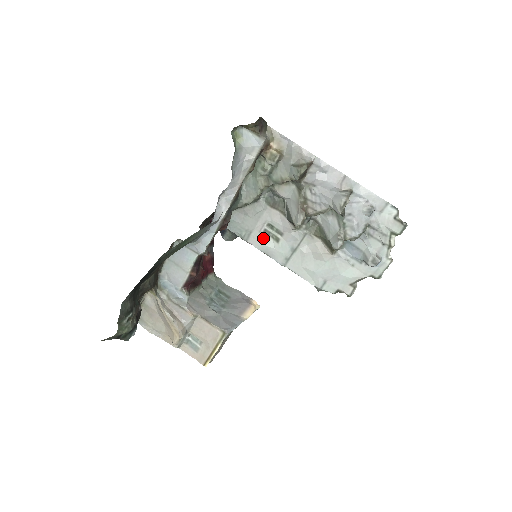
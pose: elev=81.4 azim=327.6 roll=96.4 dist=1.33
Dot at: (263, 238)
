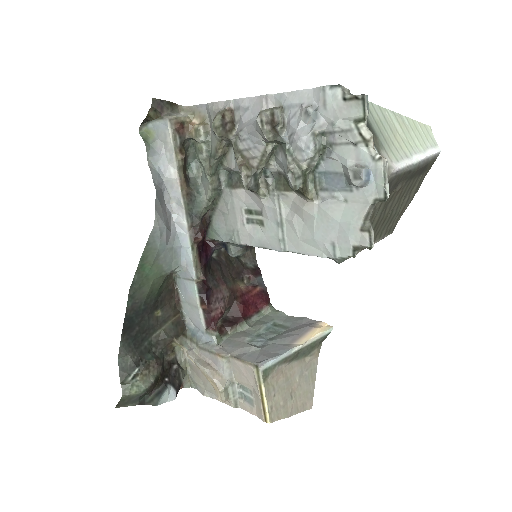
Dot at: (251, 230)
